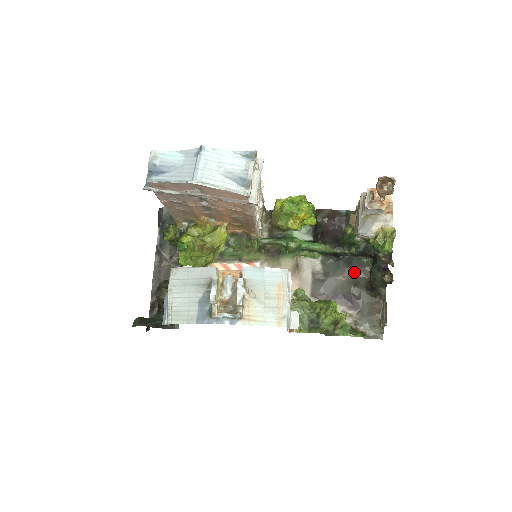
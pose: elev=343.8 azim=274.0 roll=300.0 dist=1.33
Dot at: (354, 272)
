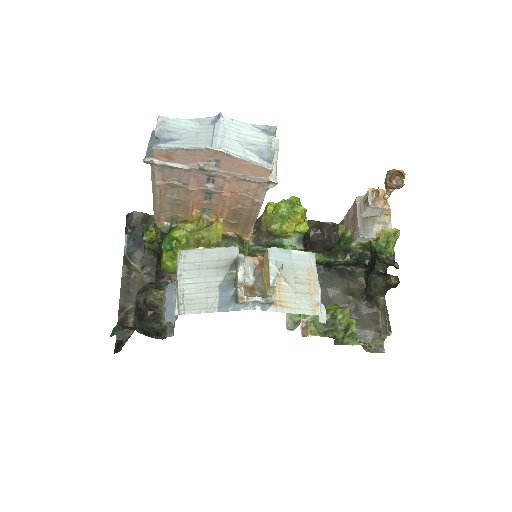
Dot at: (347, 283)
